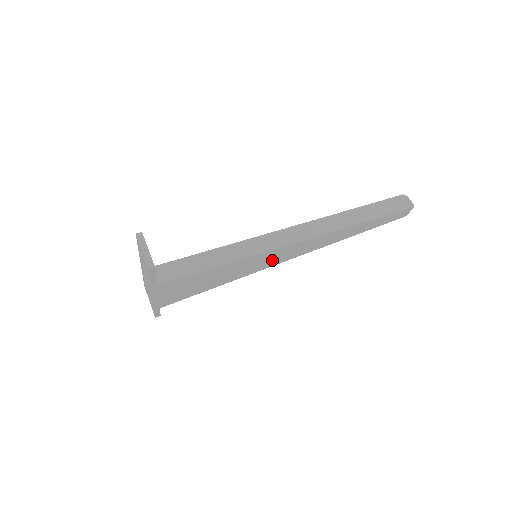
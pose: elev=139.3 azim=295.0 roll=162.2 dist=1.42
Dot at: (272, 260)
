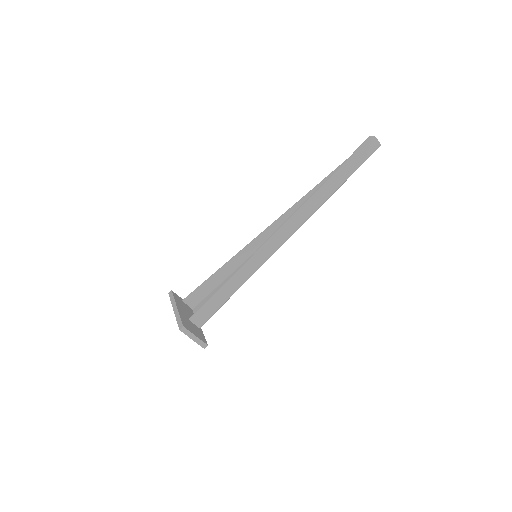
Dot at: occluded
